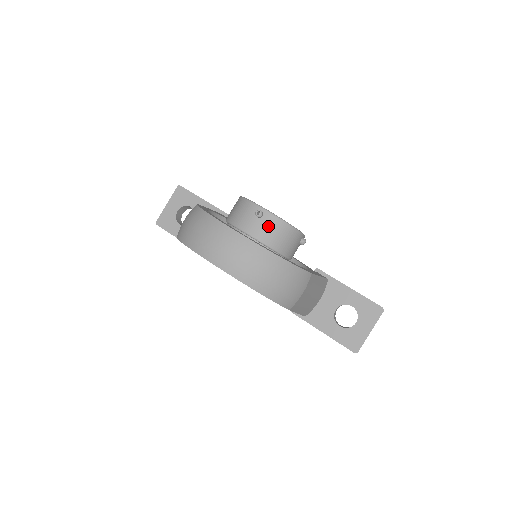
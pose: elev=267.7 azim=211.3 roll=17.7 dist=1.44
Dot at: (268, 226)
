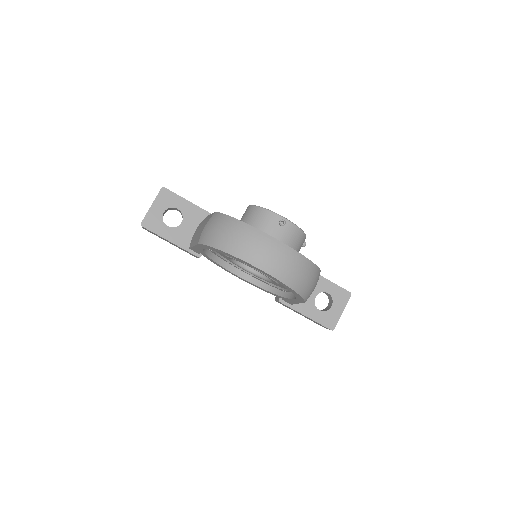
Dot at: (289, 233)
